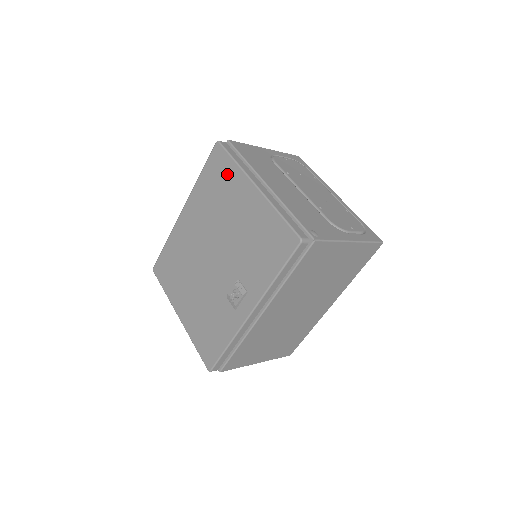
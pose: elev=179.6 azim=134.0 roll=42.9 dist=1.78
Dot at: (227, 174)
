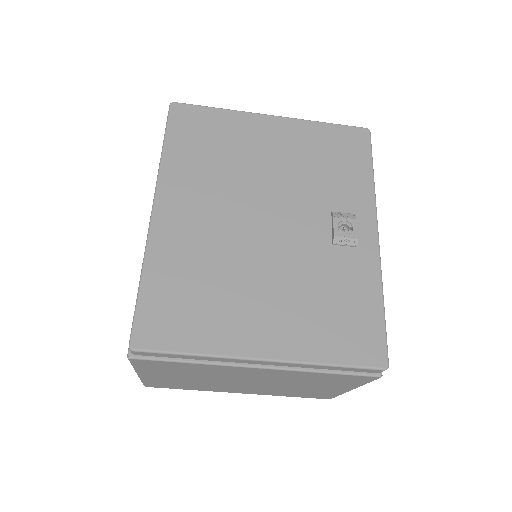
Dot at: (219, 124)
